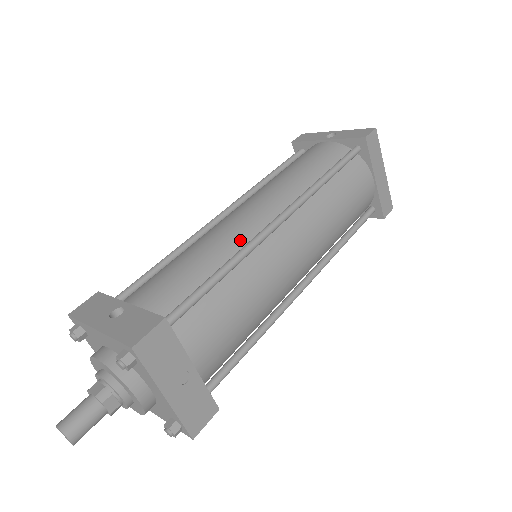
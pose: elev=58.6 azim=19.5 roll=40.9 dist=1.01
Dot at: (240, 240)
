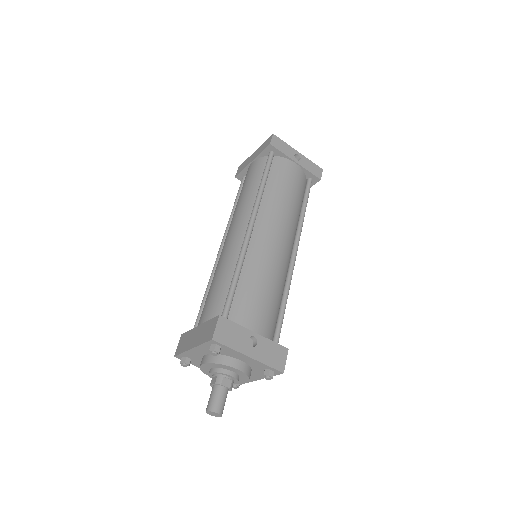
Dot at: (284, 271)
